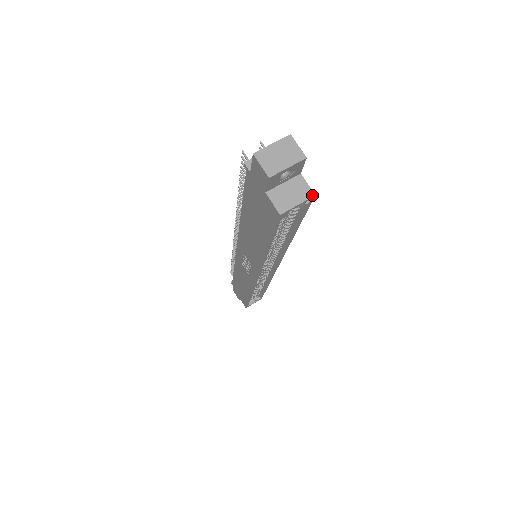
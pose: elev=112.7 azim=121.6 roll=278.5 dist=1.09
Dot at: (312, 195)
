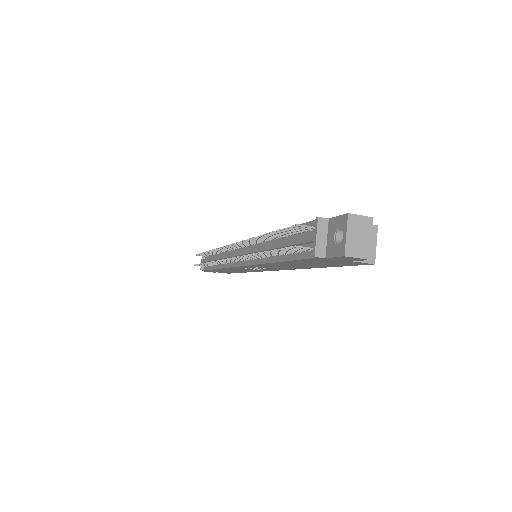
Dot at: (376, 228)
